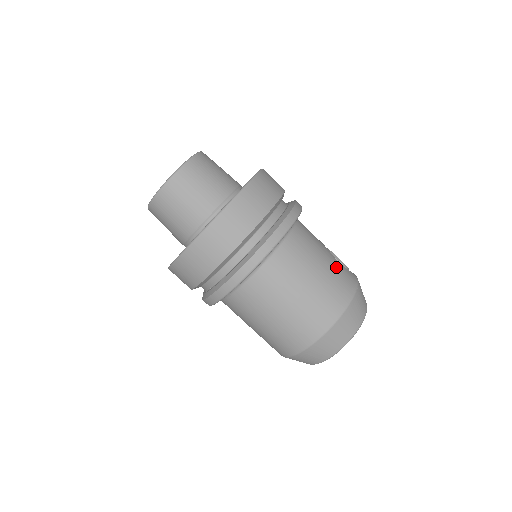
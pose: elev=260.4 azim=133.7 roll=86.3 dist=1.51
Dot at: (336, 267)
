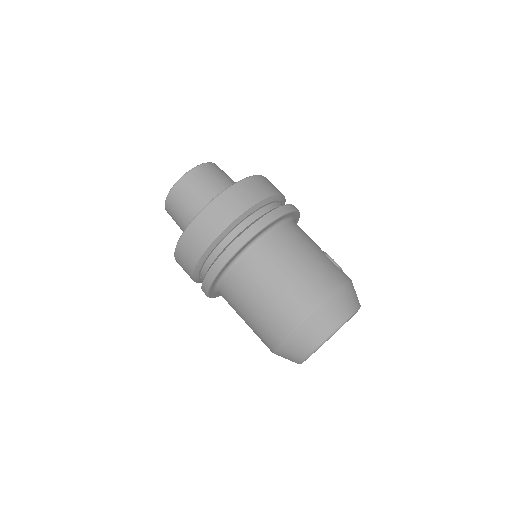
Dot at: (325, 261)
